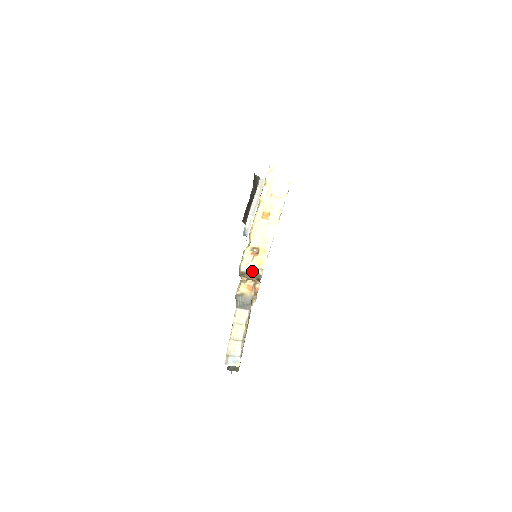
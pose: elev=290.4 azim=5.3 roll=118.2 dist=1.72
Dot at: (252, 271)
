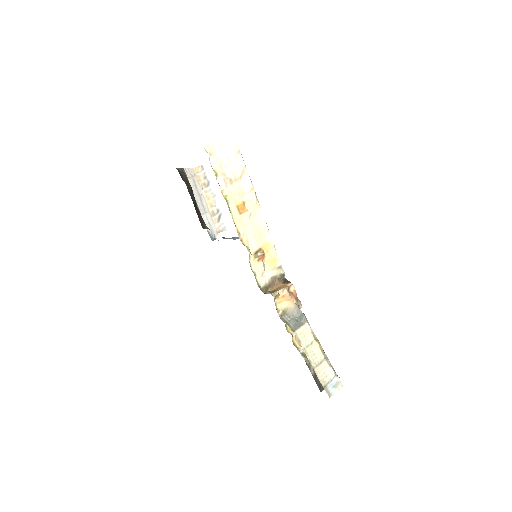
Dot at: (272, 278)
